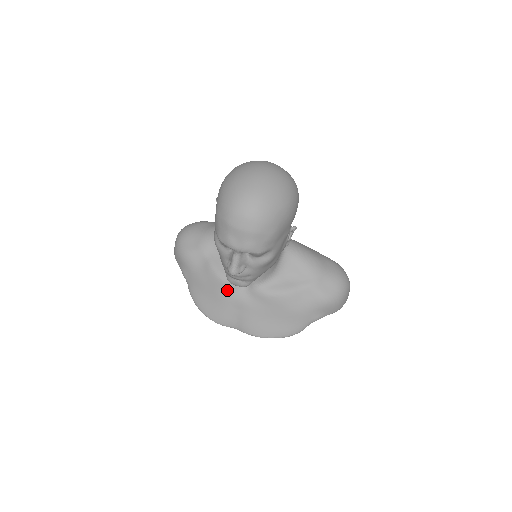
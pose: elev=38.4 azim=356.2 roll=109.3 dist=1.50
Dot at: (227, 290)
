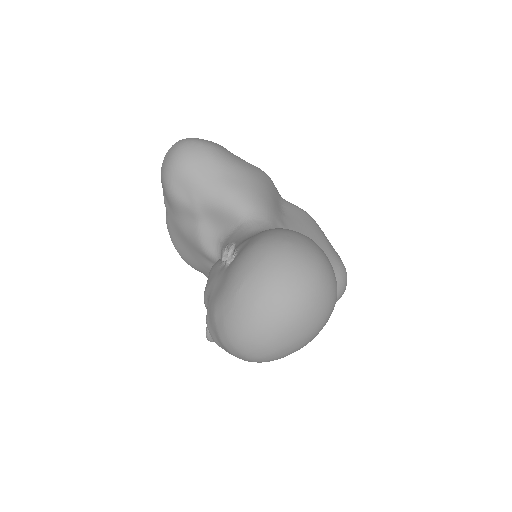
Dot at: (208, 260)
